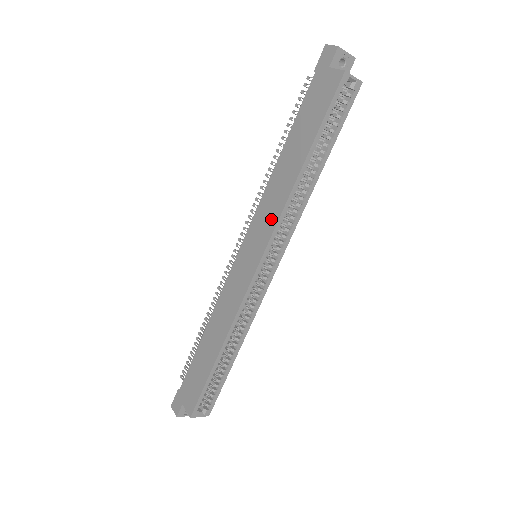
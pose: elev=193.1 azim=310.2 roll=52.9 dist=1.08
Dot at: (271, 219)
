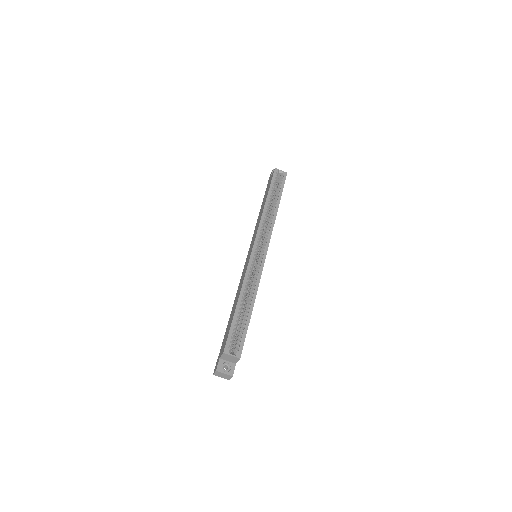
Dot at: occluded
